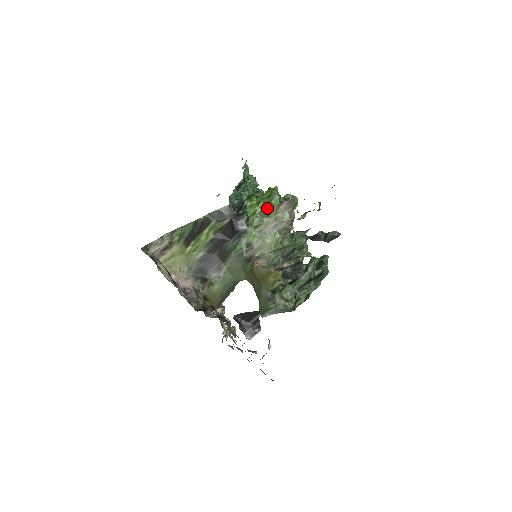
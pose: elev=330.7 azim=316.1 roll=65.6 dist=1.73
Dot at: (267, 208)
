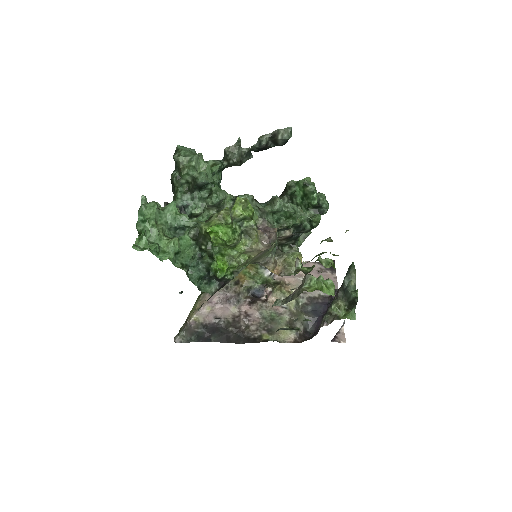
Dot at: (240, 255)
